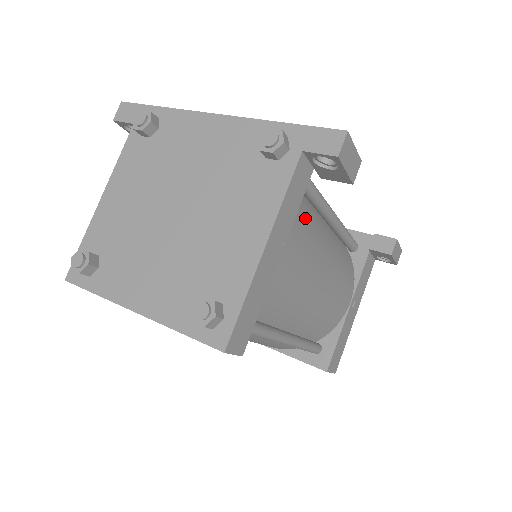
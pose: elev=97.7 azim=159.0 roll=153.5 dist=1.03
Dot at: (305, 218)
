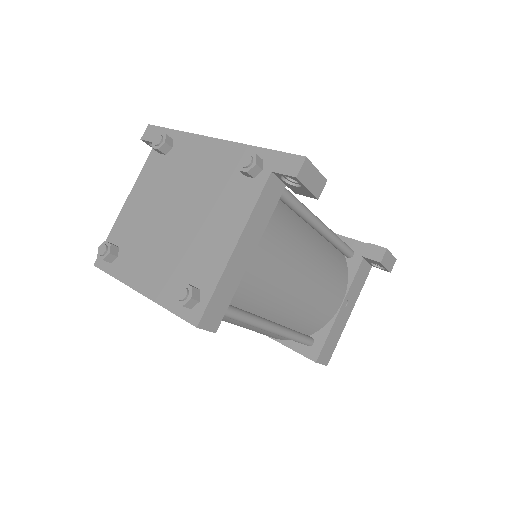
Dot at: (283, 226)
